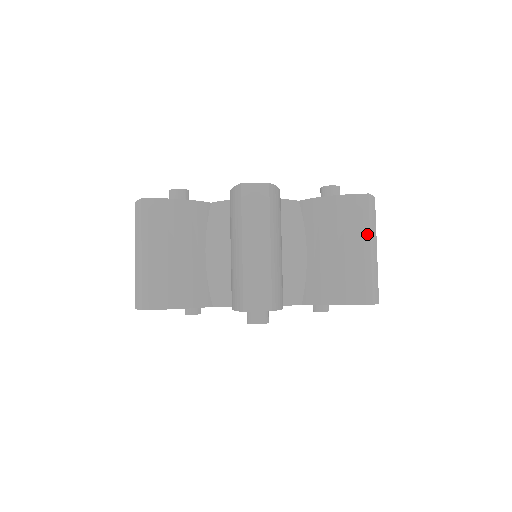
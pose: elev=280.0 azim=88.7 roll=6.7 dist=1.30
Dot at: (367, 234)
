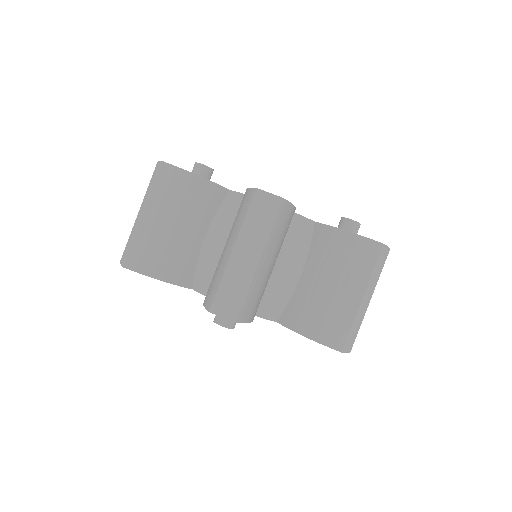
Dot at: (365, 282)
